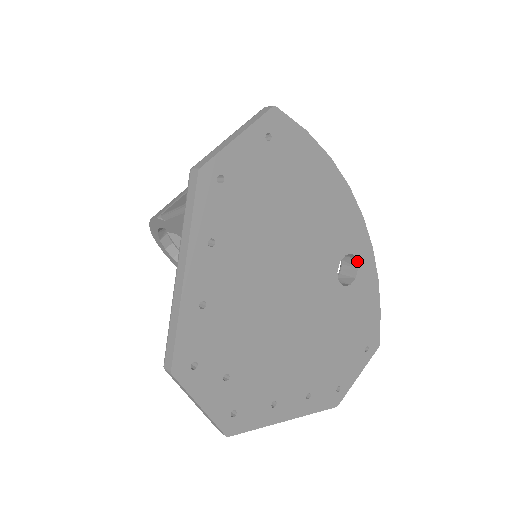
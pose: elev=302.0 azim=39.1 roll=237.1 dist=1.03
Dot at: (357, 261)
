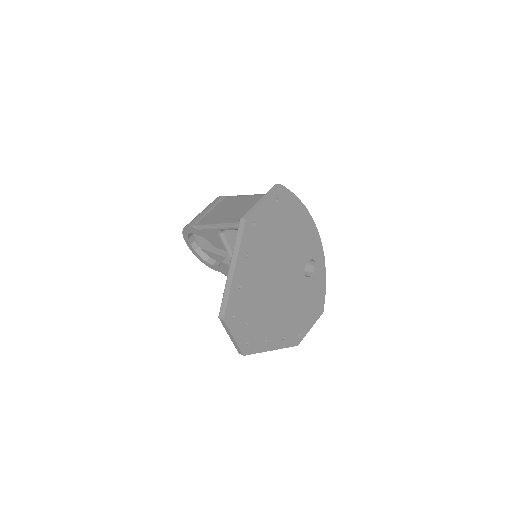
Dot at: (315, 263)
